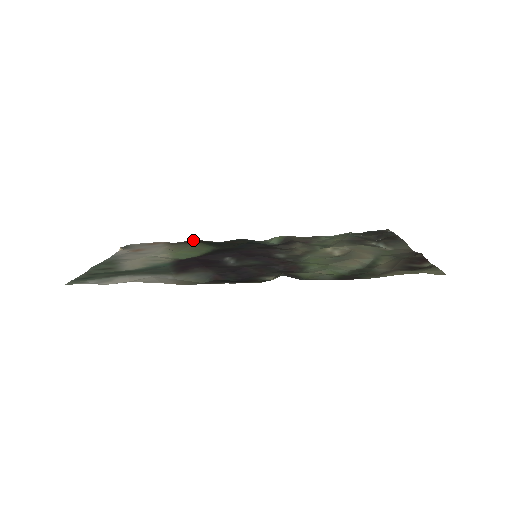
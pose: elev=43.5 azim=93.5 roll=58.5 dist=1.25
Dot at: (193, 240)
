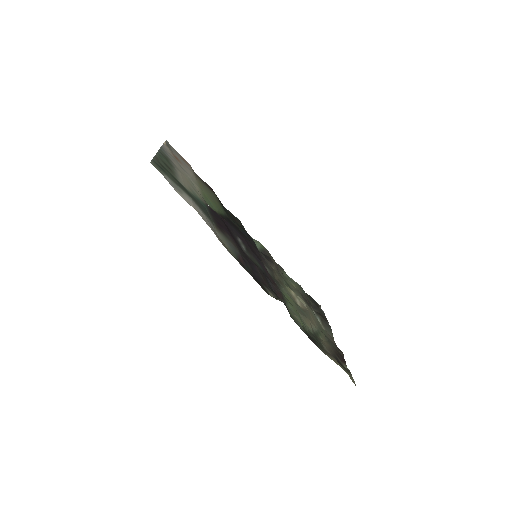
Dot at: occluded
